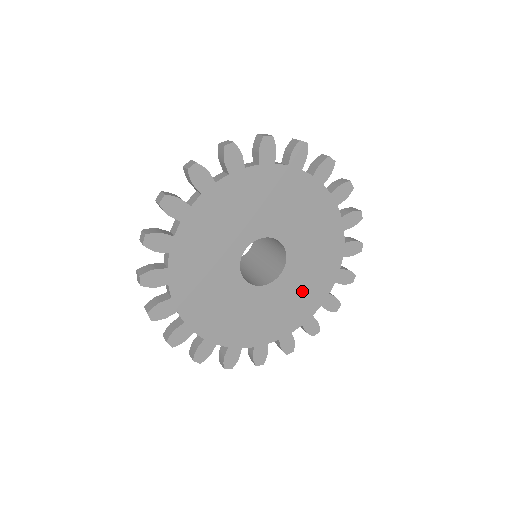
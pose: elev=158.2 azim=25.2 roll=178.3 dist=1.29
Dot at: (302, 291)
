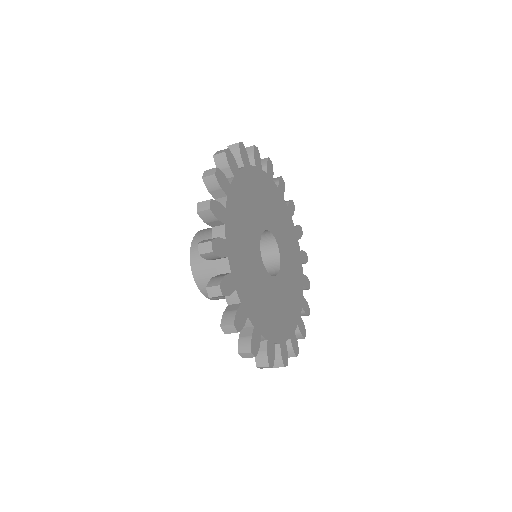
Dot at: (292, 260)
